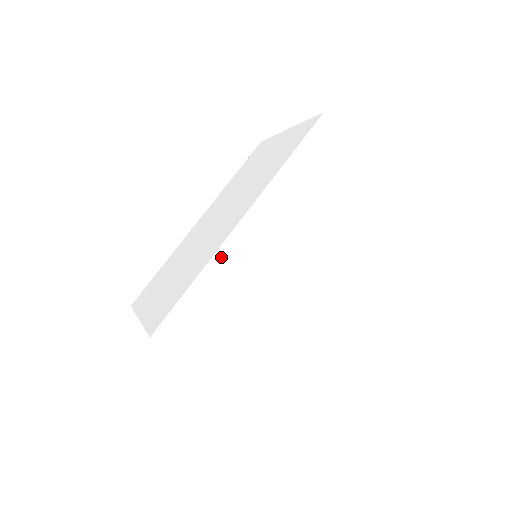
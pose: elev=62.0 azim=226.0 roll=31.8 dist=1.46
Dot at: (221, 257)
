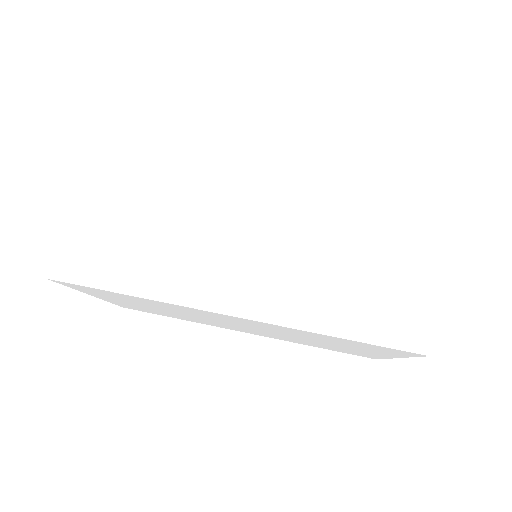
Dot at: (214, 140)
